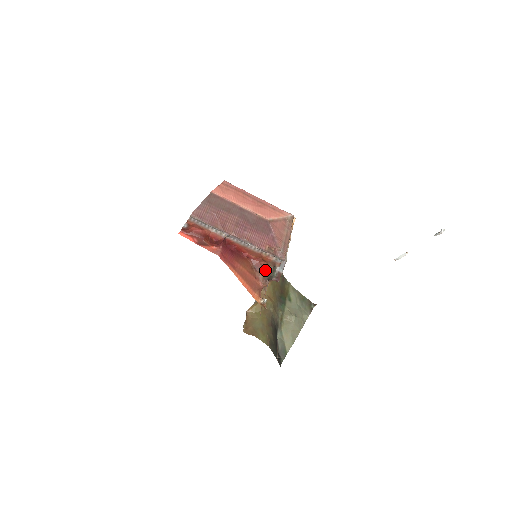
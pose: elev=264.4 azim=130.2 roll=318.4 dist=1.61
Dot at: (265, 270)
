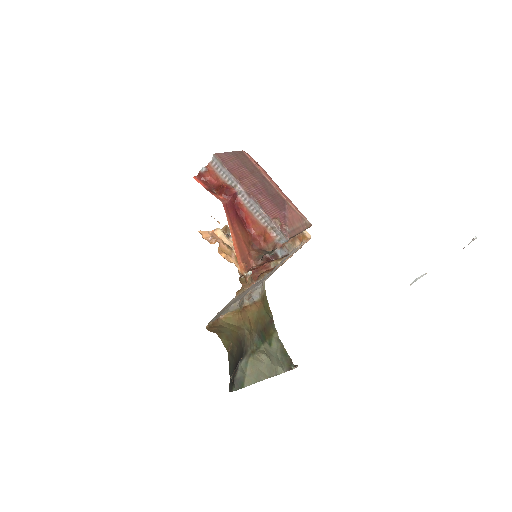
Dot at: (262, 250)
